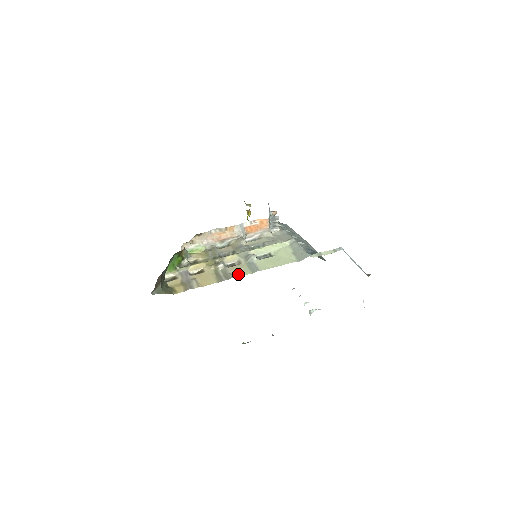
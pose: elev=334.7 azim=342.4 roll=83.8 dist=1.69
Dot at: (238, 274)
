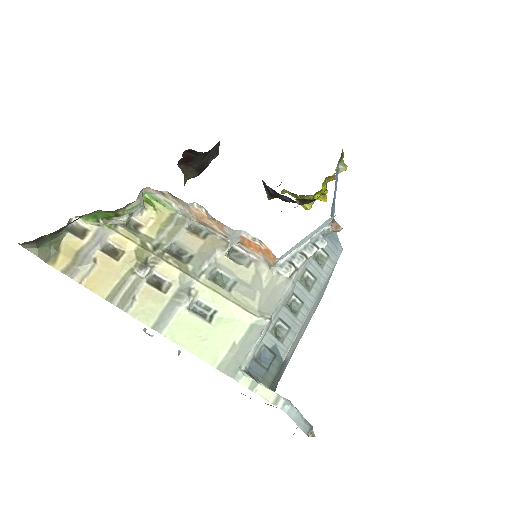
Dot at: (138, 310)
